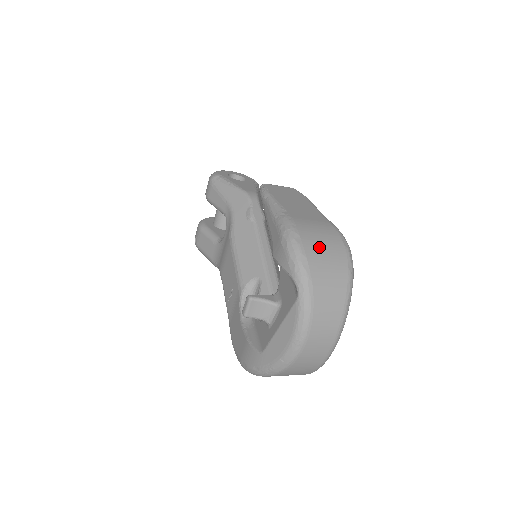
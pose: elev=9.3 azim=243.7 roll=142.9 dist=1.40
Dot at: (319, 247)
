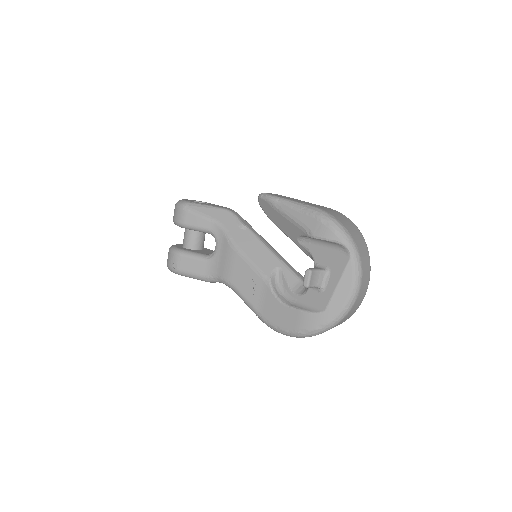
Dot at: (343, 221)
